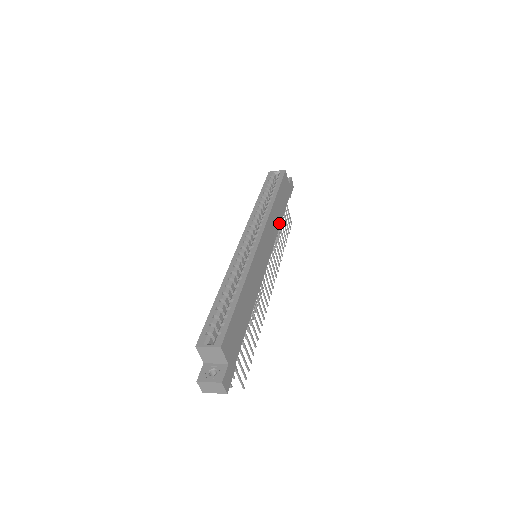
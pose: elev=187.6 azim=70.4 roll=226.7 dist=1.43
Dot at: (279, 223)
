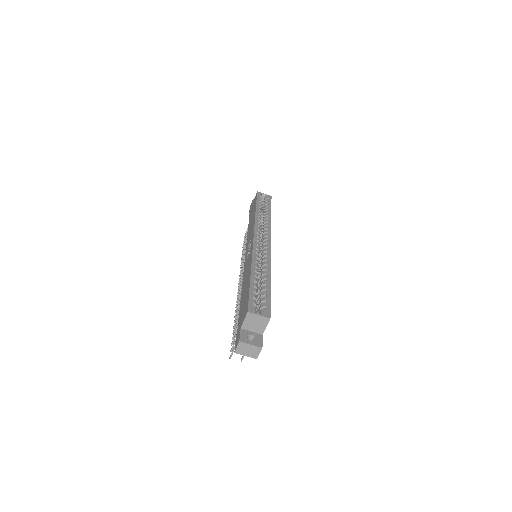
Dot at: occluded
